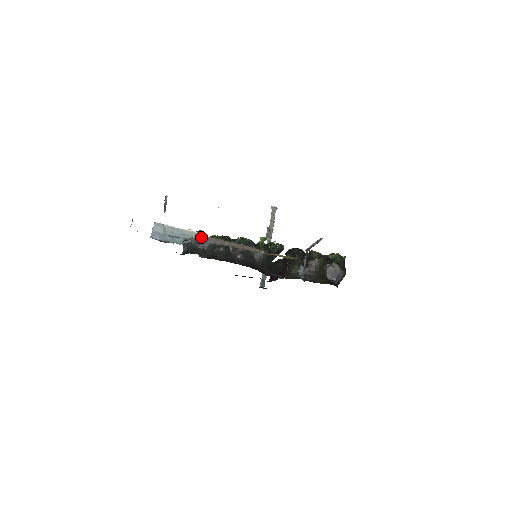
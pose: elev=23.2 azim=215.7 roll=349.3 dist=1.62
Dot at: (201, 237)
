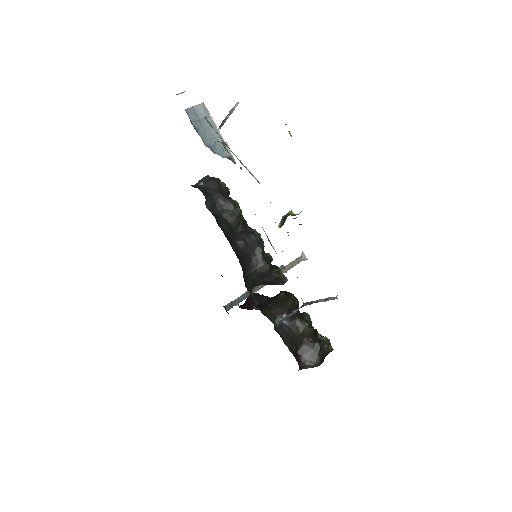
Dot at: occluded
